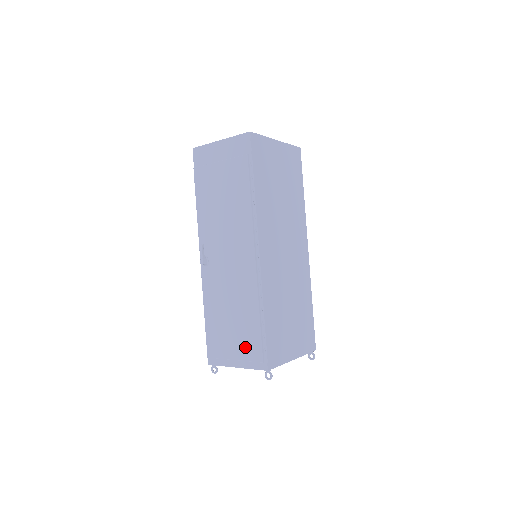
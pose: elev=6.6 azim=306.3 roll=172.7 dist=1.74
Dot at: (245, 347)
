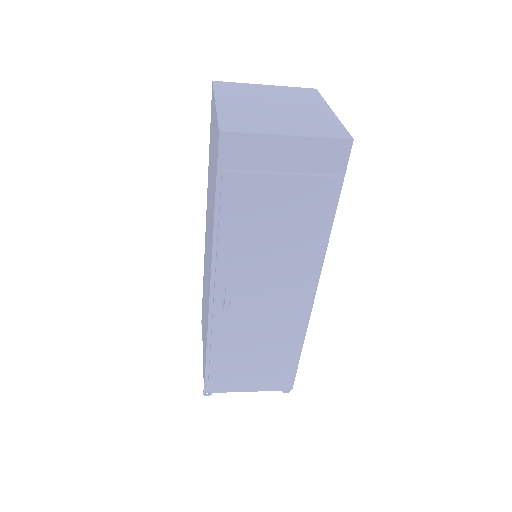
Dot at: (271, 379)
